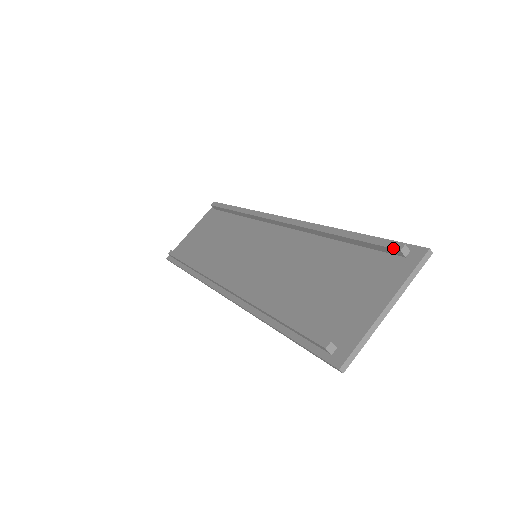
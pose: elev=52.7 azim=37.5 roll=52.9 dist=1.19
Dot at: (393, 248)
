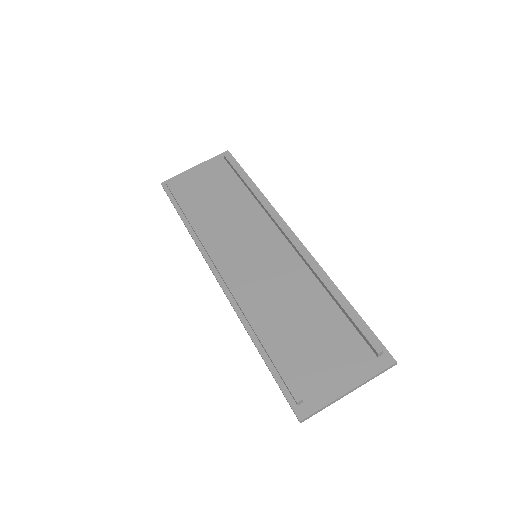
Dot at: (374, 347)
